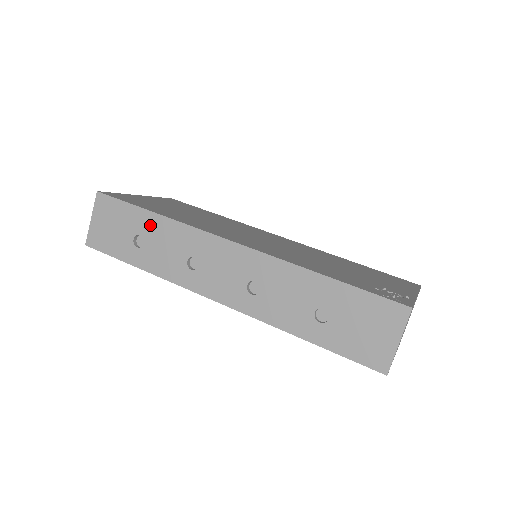
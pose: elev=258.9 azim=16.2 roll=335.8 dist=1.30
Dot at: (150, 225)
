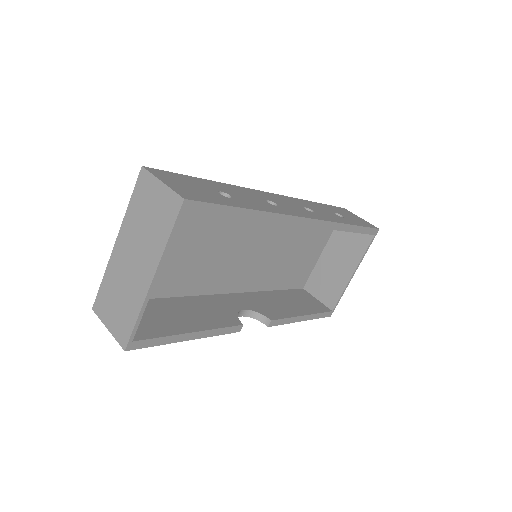
Dot at: (218, 186)
